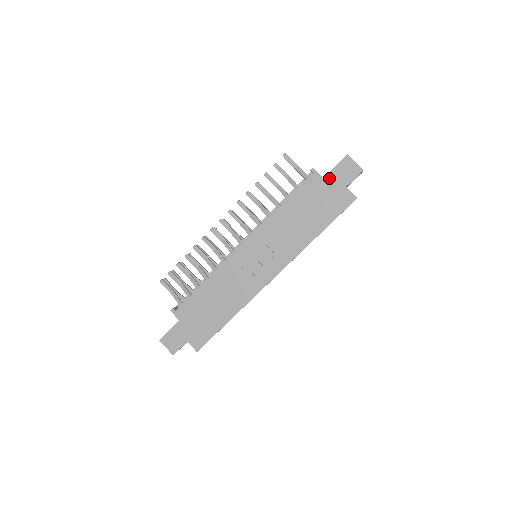
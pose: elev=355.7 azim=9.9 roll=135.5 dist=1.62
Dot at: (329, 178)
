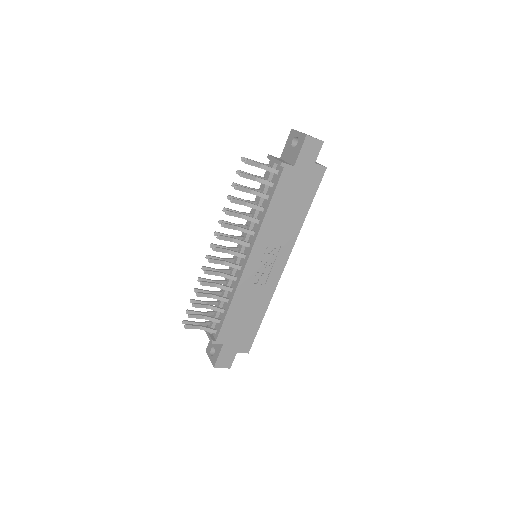
Dot at: (298, 164)
